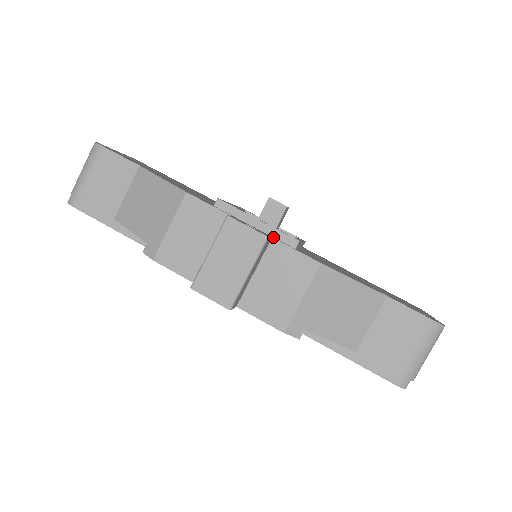
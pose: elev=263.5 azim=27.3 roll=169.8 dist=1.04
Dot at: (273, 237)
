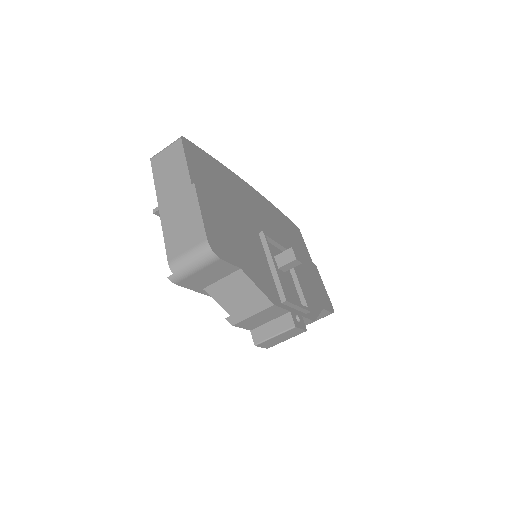
Dot at: (300, 311)
